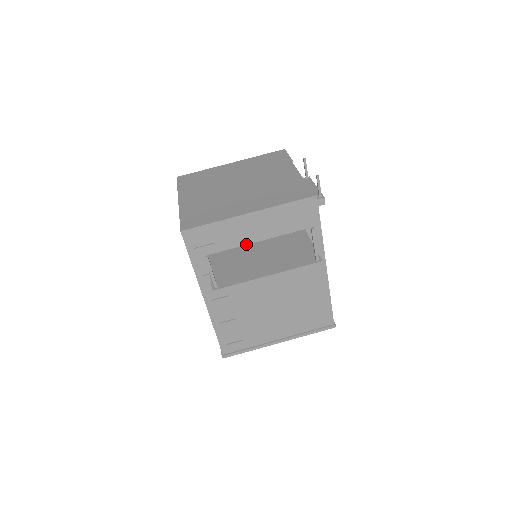
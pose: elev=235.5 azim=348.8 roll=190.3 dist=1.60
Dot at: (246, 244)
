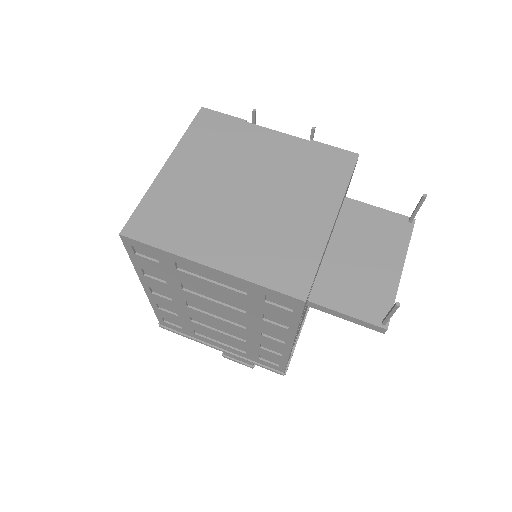
Dot at: (324, 255)
